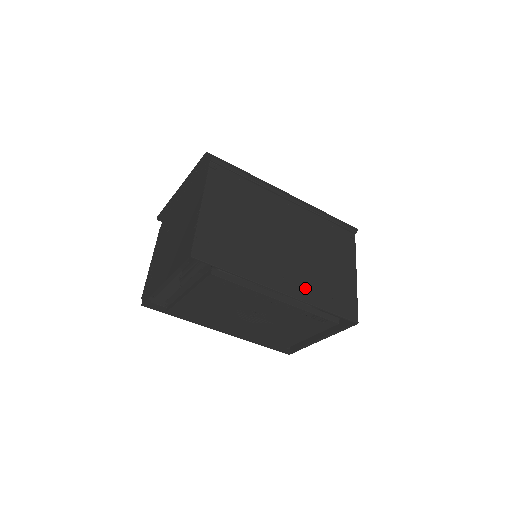
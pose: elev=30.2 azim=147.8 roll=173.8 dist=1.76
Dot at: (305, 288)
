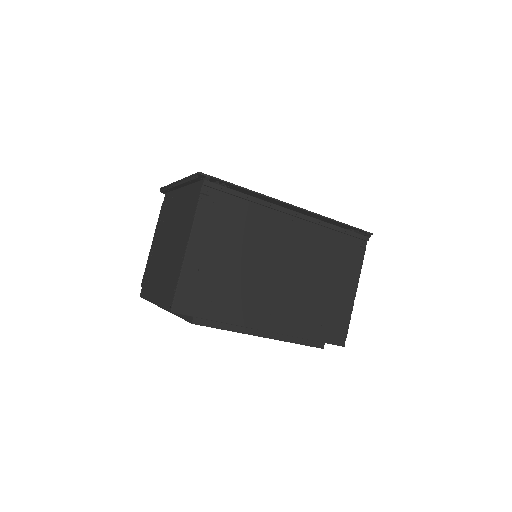
Dot at: (293, 320)
